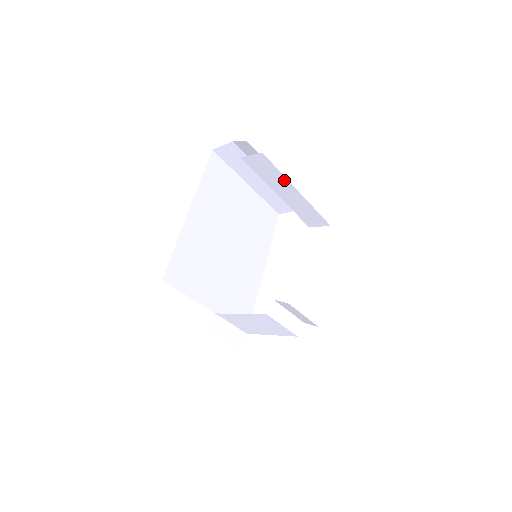
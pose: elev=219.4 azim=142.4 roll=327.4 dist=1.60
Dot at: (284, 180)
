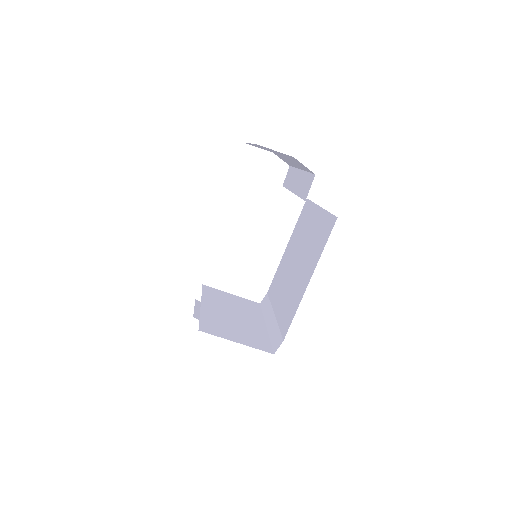
Dot at: occluded
